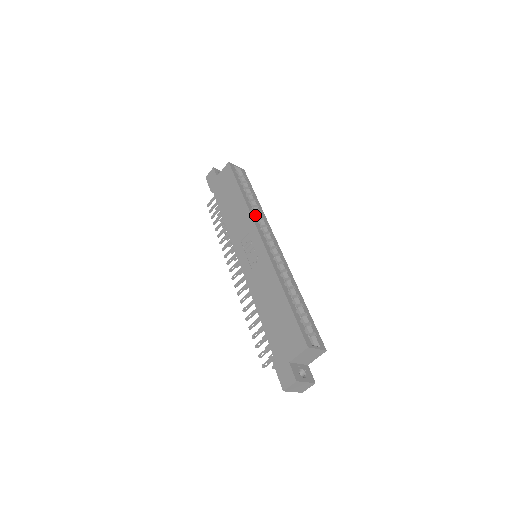
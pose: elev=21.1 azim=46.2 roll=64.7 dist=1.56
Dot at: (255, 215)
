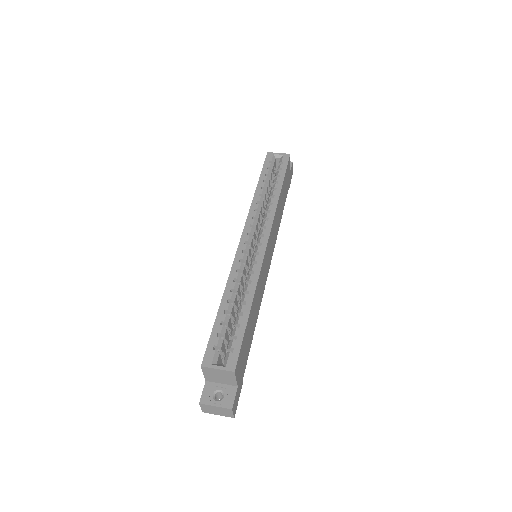
Dot at: (267, 208)
